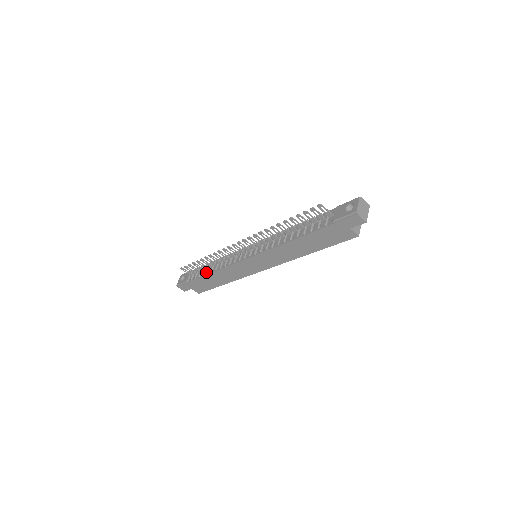
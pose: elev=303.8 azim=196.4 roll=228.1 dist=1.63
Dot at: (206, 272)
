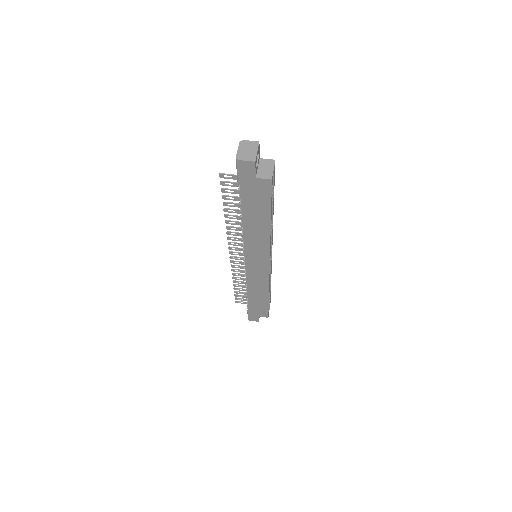
Dot at: occluded
